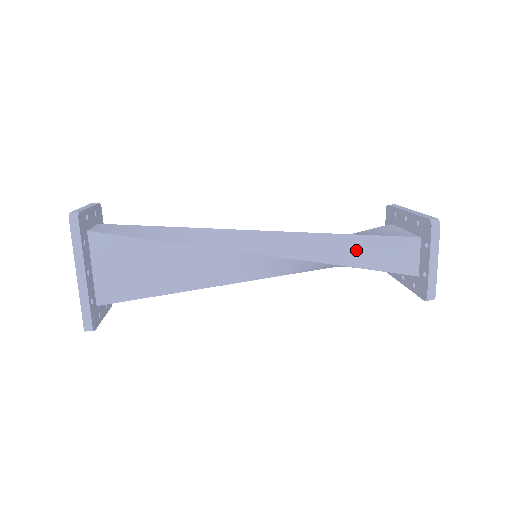
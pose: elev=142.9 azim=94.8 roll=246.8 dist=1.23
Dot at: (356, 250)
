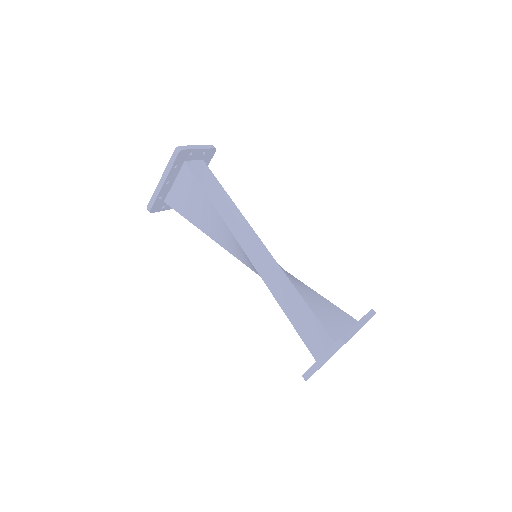
Dot at: (297, 310)
